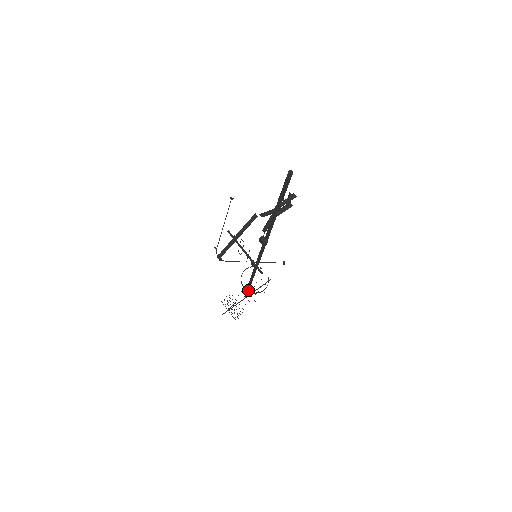
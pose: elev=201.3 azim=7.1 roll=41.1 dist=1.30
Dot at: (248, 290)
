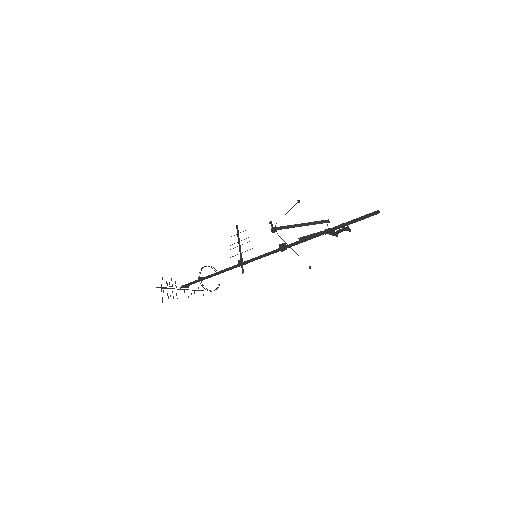
Dot at: (193, 283)
